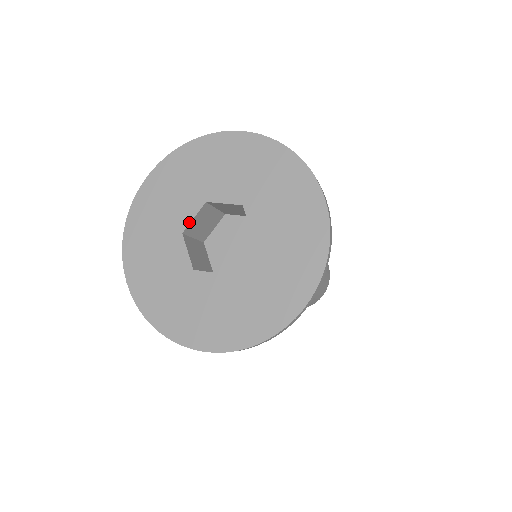
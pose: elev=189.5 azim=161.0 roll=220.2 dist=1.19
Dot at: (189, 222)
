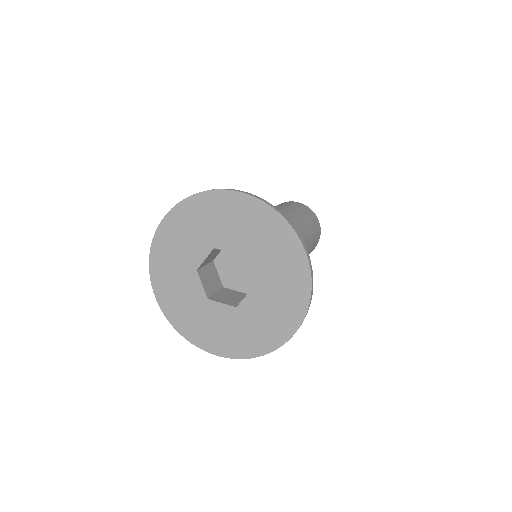
Dot at: (201, 262)
